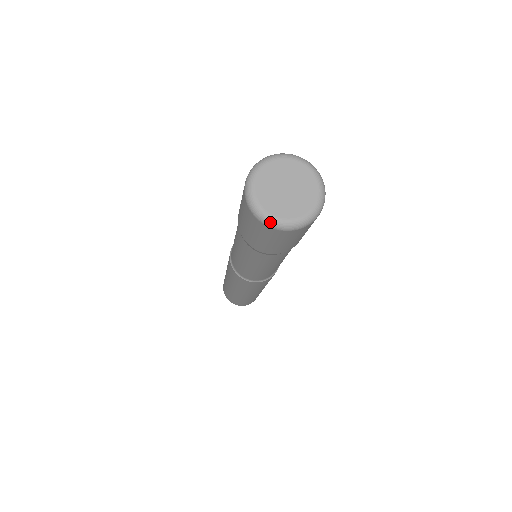
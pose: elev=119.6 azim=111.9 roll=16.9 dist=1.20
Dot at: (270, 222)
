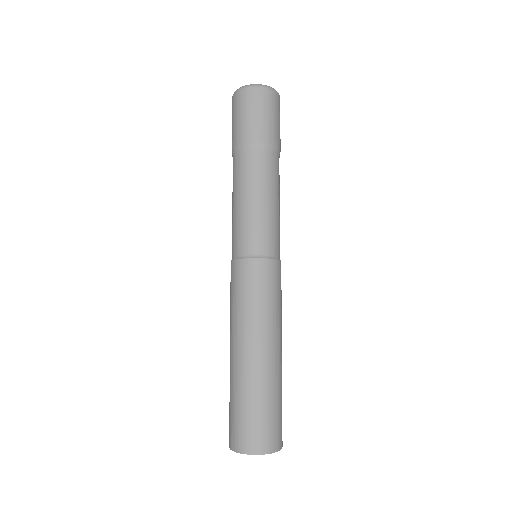
Dot at: (239, 88)
